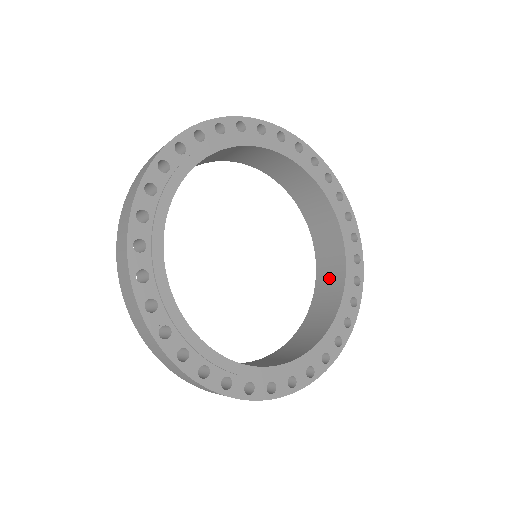
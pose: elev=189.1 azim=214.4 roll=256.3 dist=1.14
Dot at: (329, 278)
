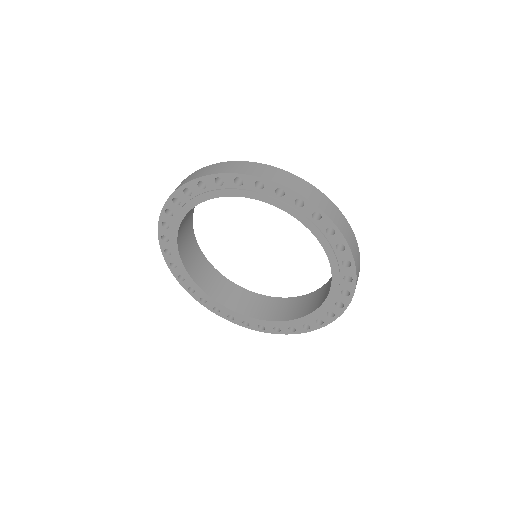
Dot at: occluded
